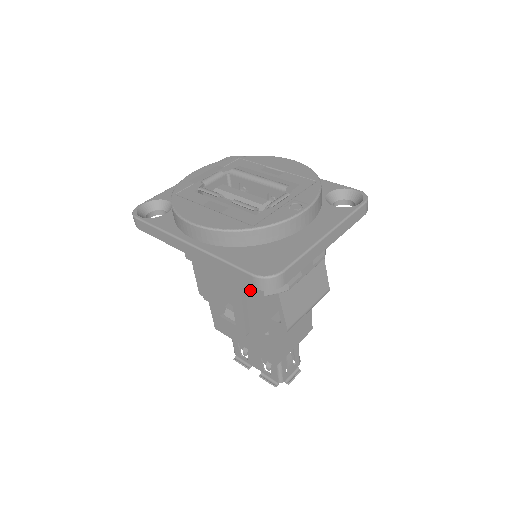
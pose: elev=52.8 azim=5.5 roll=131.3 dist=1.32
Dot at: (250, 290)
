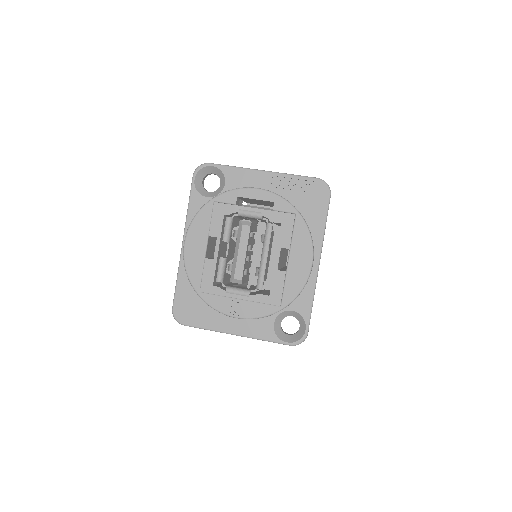
Dot at: occluded
